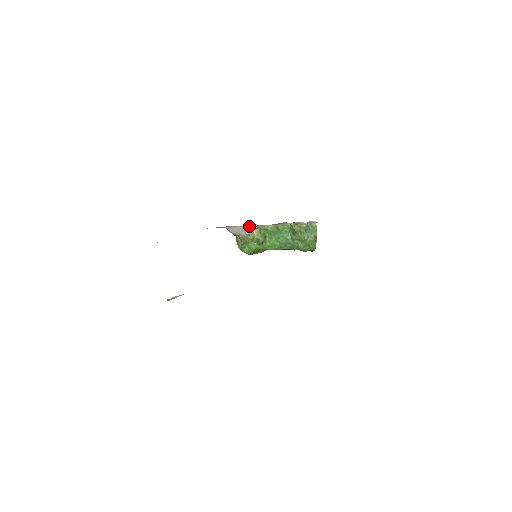
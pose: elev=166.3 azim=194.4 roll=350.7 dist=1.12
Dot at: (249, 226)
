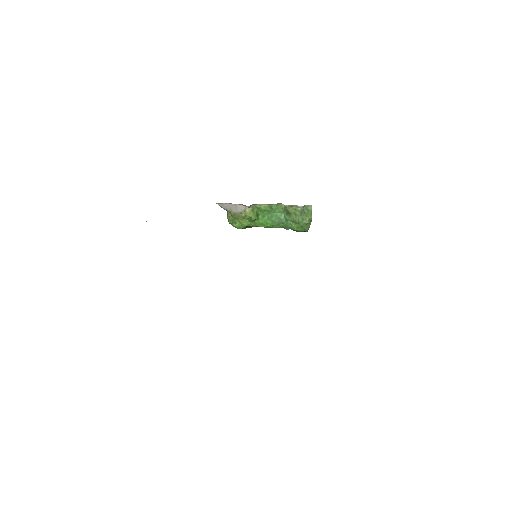
Dot at: (242, 205)
